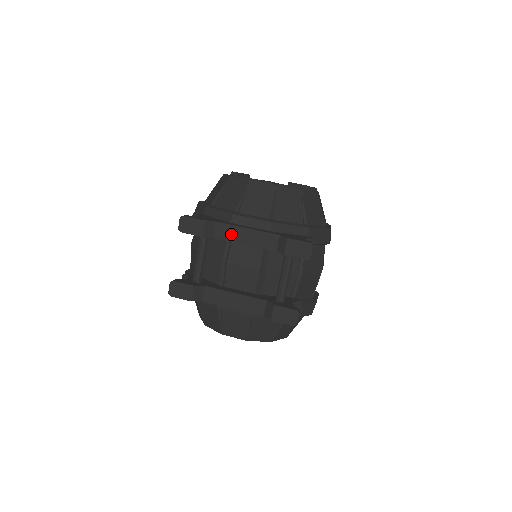
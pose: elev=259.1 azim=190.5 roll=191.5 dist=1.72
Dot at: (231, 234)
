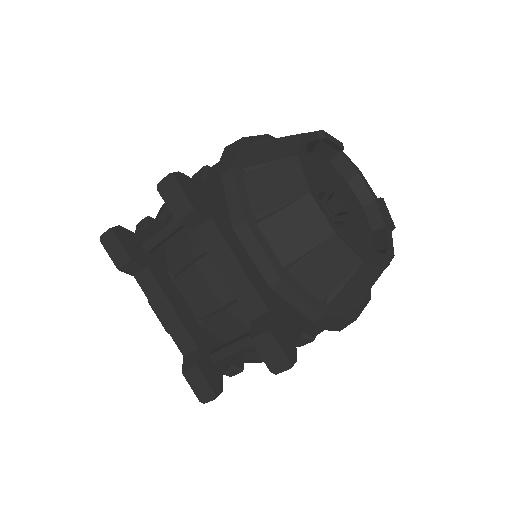
Dot at: (217, 250)
